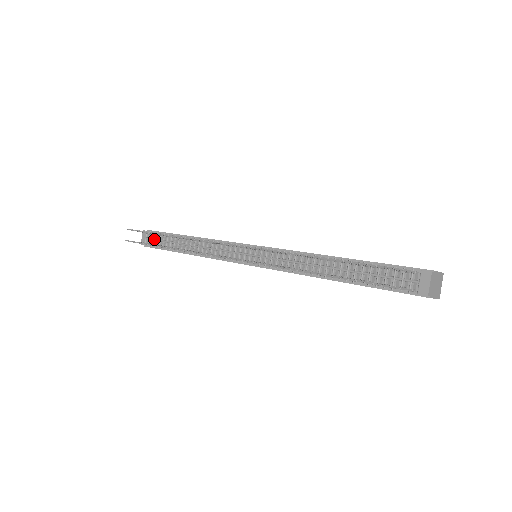
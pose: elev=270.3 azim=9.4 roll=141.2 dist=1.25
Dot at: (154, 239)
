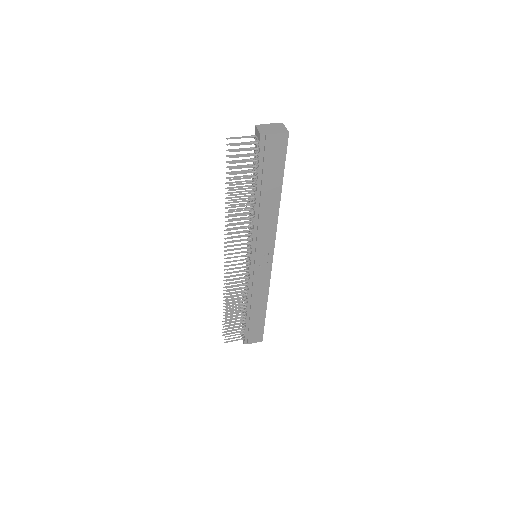
Dot at: occluded
